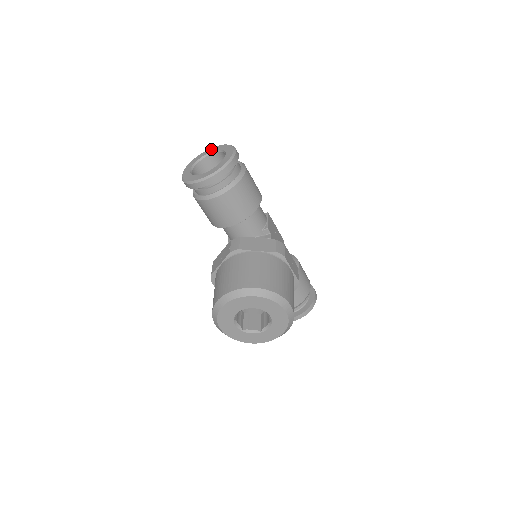
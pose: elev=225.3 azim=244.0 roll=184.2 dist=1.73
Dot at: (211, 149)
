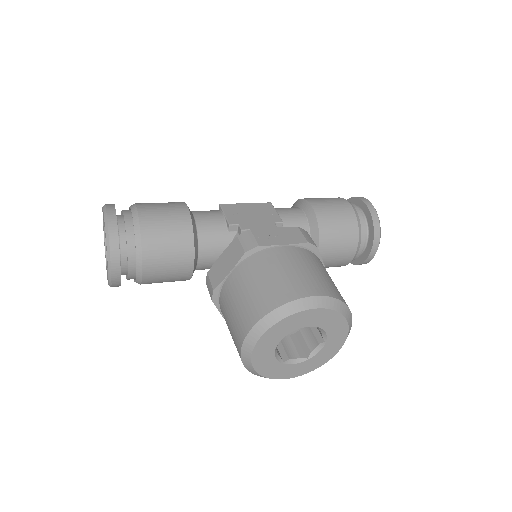
Dot at: occluded
